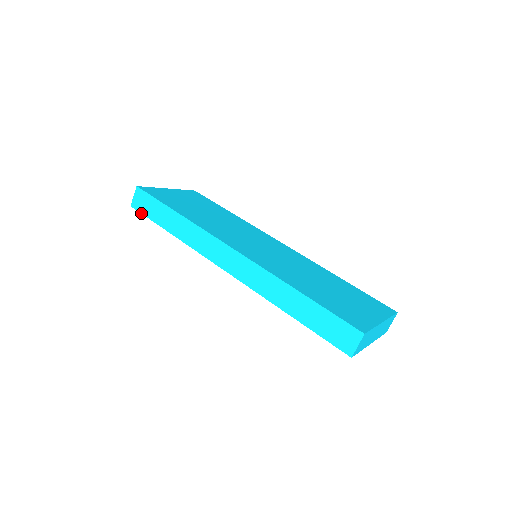
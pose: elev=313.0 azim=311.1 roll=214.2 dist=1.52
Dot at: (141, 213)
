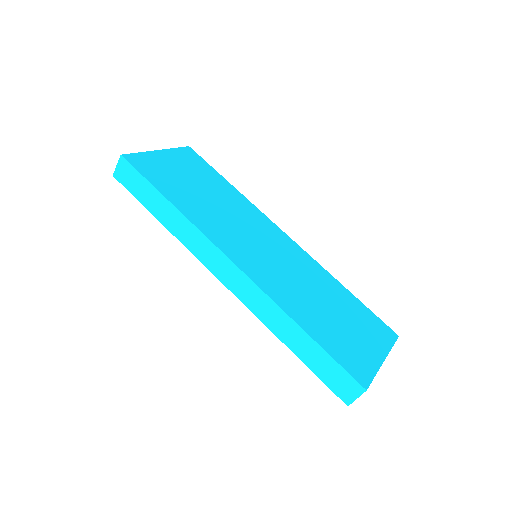
Dot at: occluded
